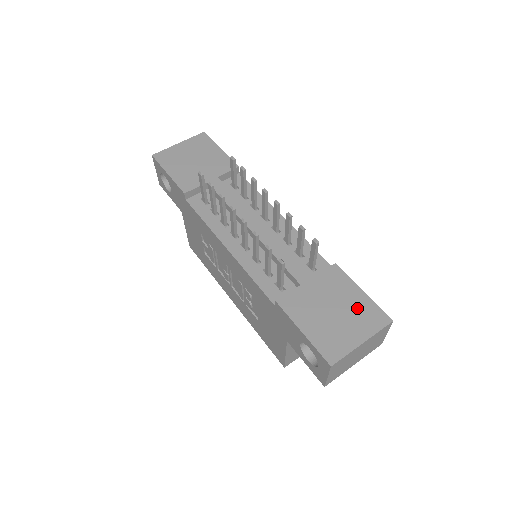
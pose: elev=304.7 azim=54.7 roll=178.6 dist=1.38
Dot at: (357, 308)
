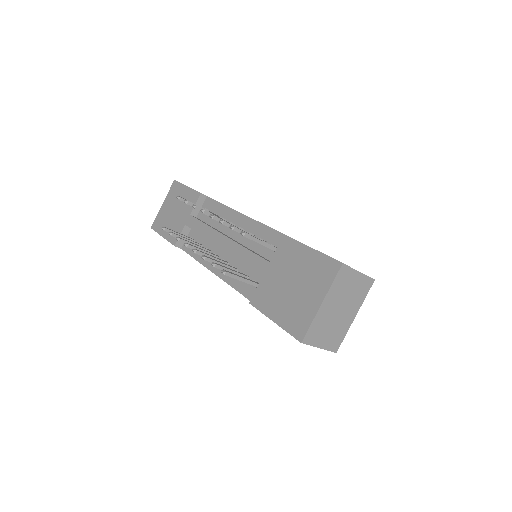
Dot at: (310, 270)
